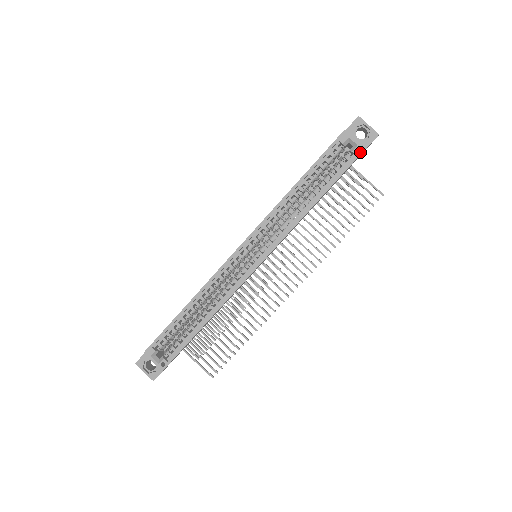
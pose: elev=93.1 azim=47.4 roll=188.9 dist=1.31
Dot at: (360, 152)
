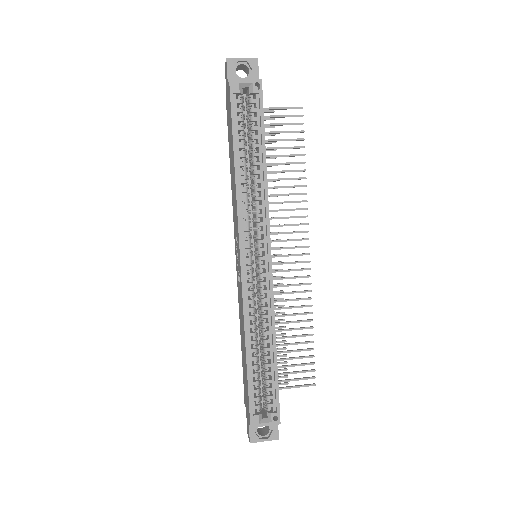
Dot at: (260, 86)
